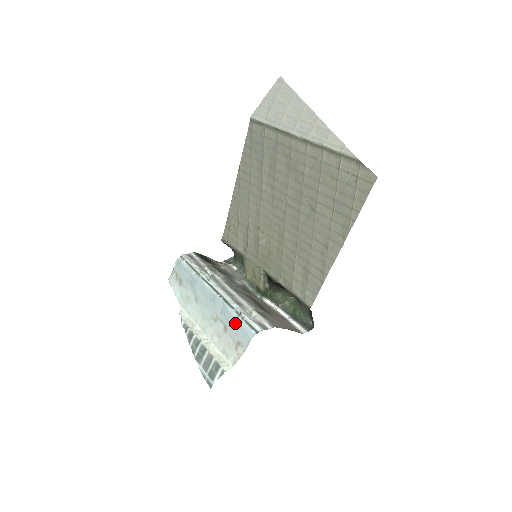
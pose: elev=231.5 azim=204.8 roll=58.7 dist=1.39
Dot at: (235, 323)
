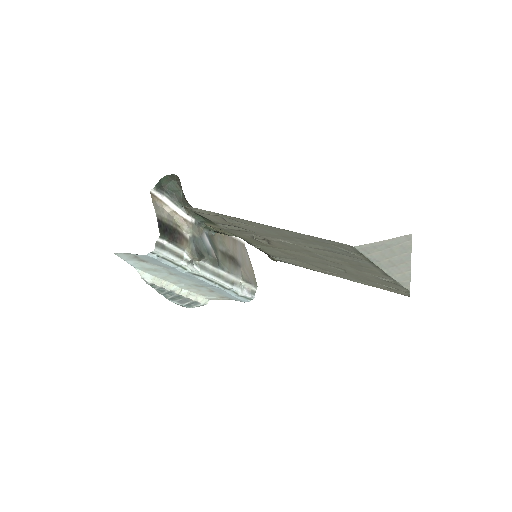
Dot at: (229, 295)
